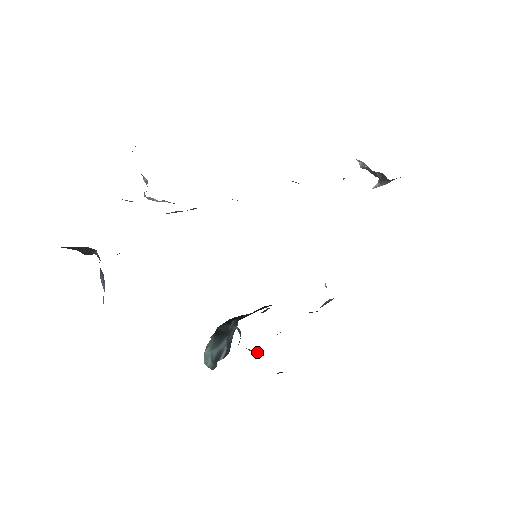
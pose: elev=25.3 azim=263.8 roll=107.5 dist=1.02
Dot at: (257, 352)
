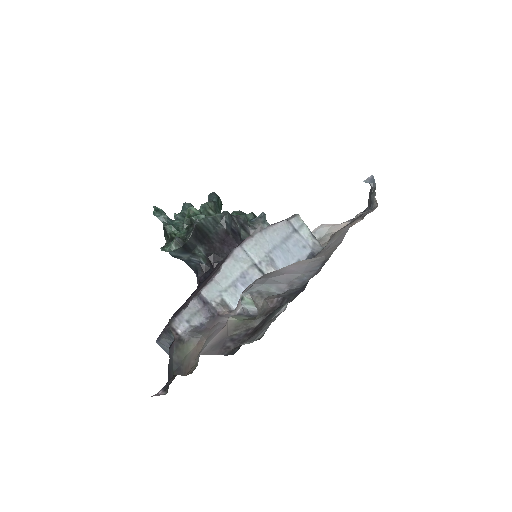
Dot at: occluded
